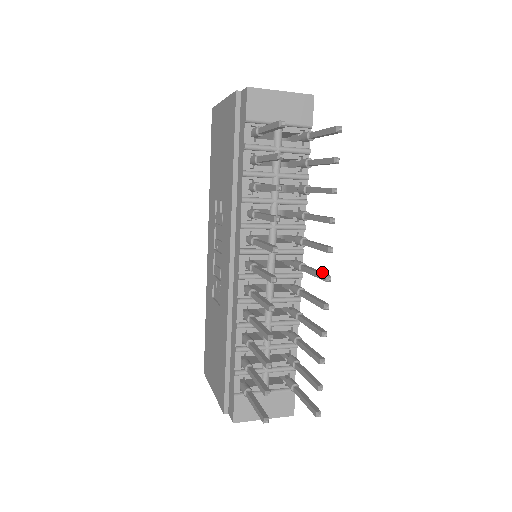
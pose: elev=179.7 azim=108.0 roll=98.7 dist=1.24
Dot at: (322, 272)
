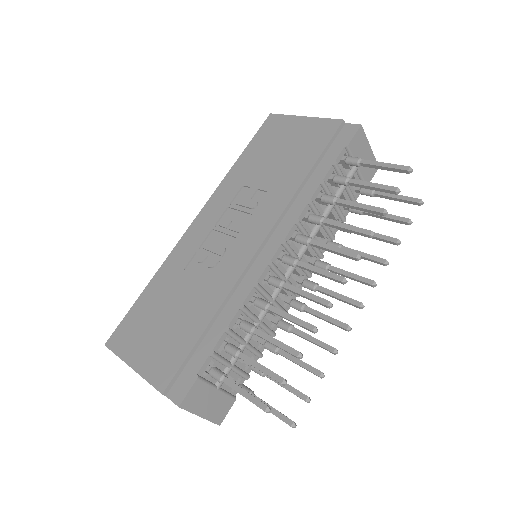
Dot at: (350, 299)
